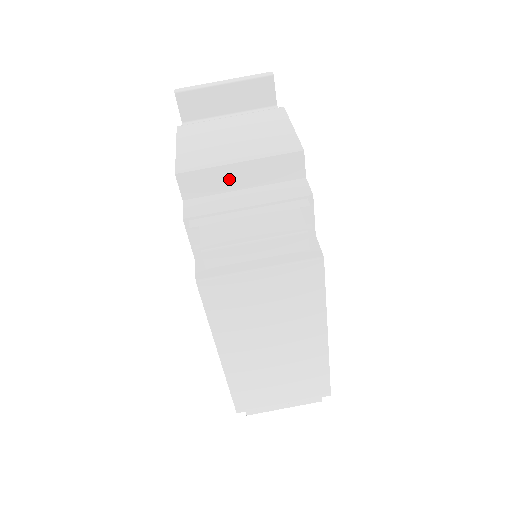
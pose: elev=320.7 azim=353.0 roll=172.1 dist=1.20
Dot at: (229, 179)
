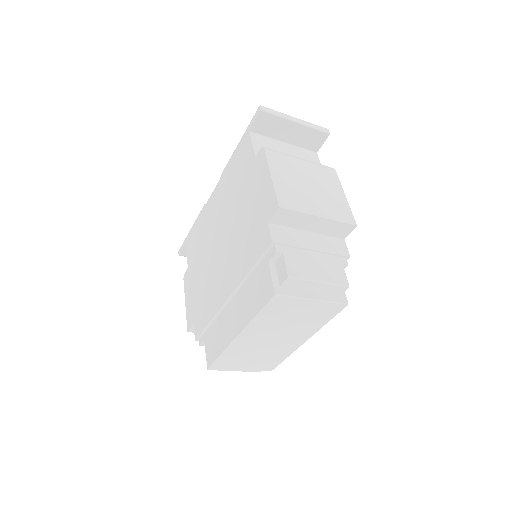
Dot at: (305, 223)
